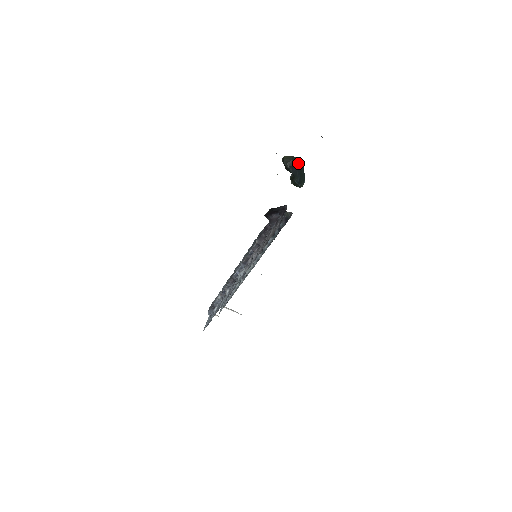
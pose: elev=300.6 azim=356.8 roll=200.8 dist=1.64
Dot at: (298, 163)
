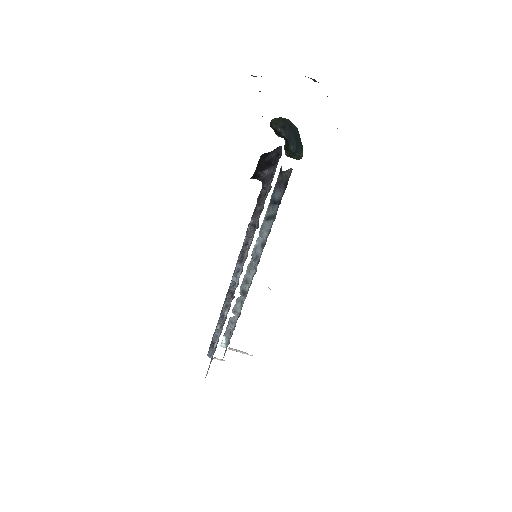
Dot at: (291, 125)
